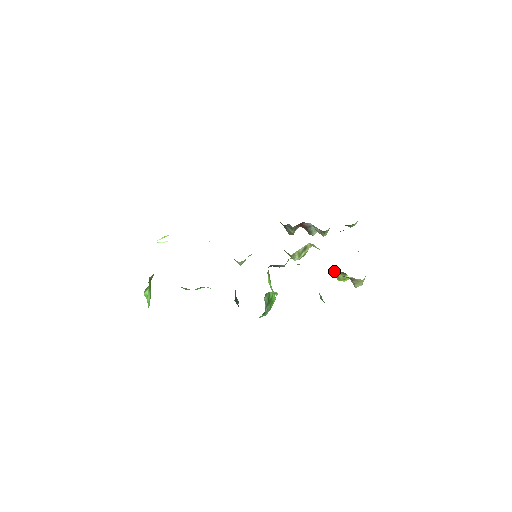
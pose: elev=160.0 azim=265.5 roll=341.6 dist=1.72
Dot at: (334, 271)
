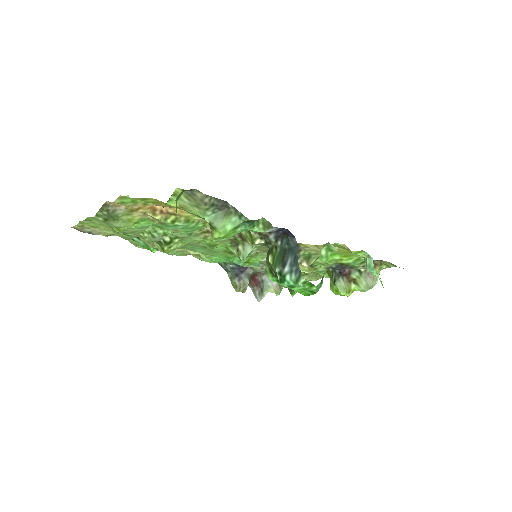
Dot at: (338, 281)
